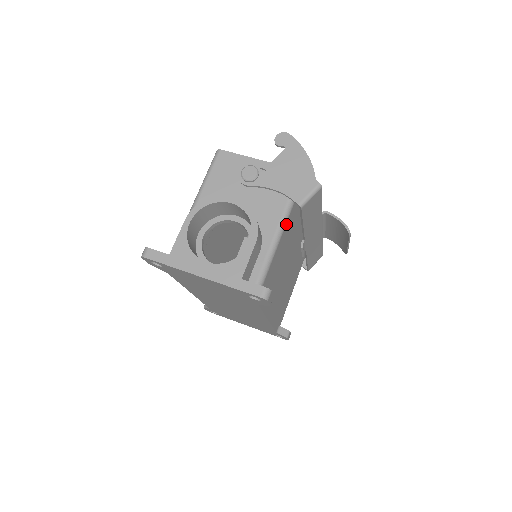
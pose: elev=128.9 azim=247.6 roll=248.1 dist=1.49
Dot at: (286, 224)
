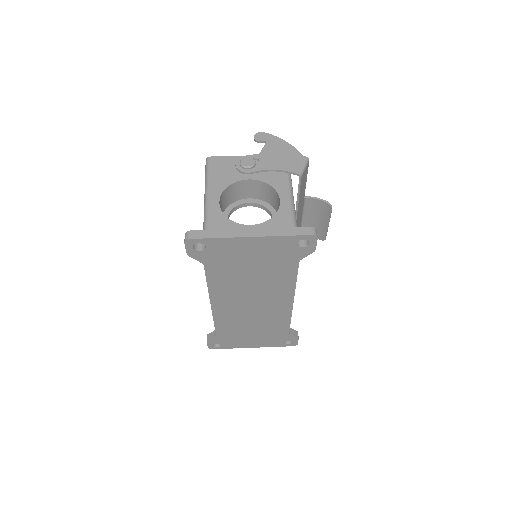
Dot at: occluded
